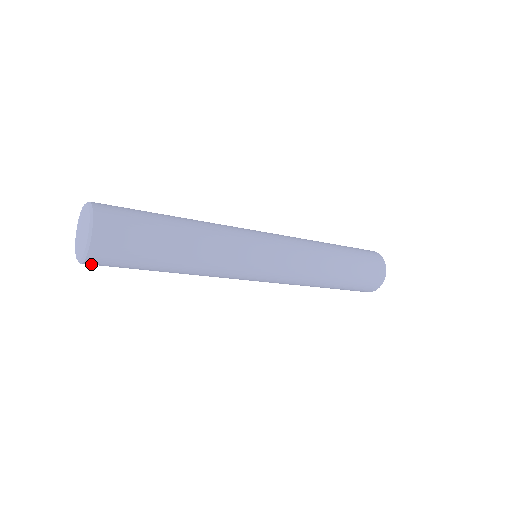
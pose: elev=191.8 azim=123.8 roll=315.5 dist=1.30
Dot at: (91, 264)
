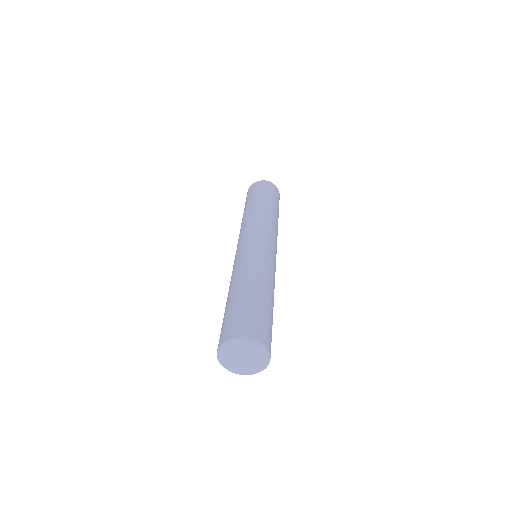
Dot at: occluded
